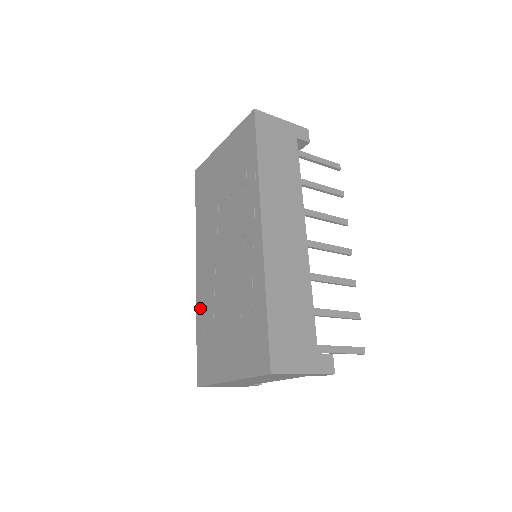
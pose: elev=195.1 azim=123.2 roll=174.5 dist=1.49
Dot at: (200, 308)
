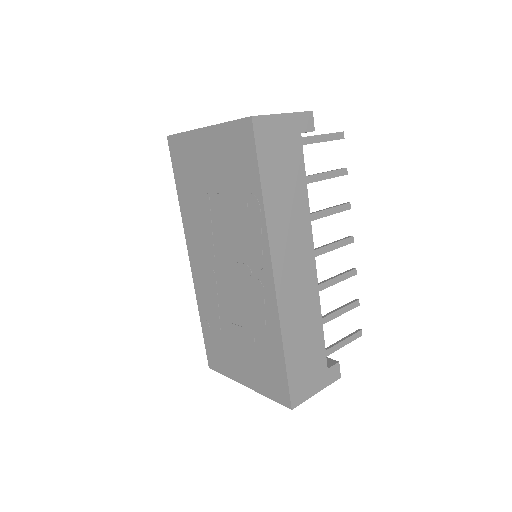
Dot at: (201, 302)
